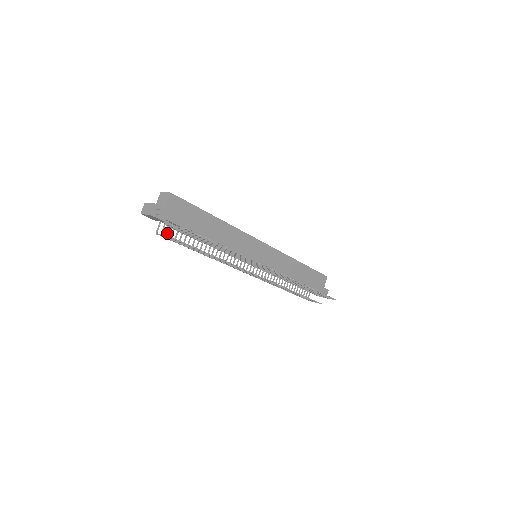
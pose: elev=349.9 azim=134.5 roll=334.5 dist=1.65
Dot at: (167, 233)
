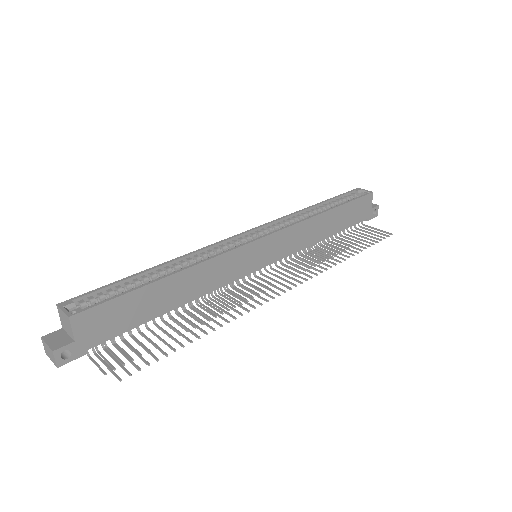
Dot at: occluded
